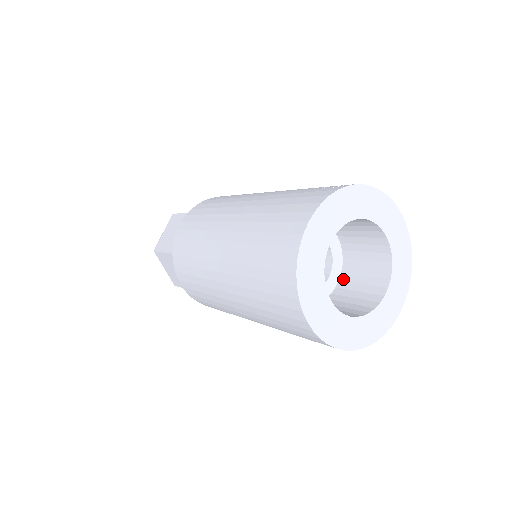
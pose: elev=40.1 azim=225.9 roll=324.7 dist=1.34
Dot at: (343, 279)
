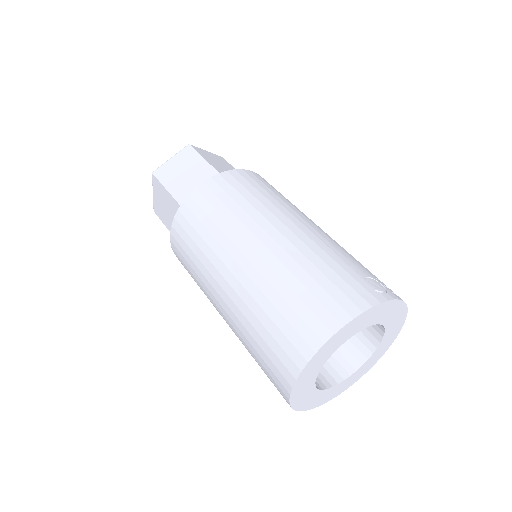
Dot at: occluded
